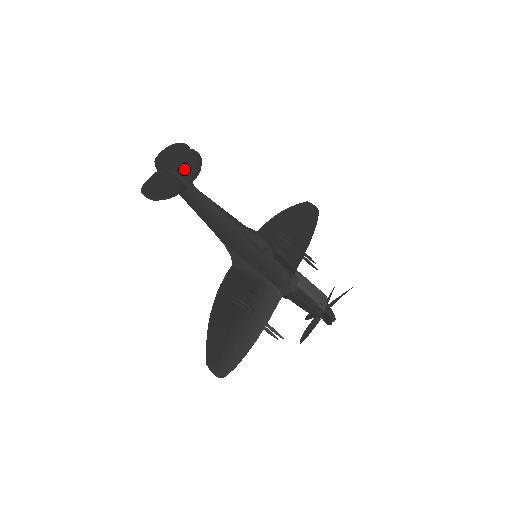
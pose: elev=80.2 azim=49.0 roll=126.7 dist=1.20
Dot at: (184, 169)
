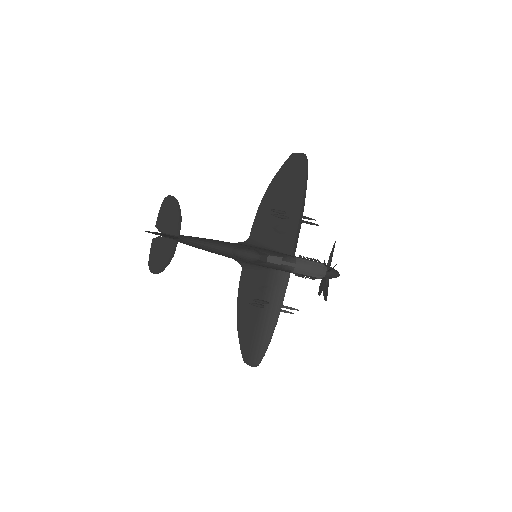
Dot at: occluded
